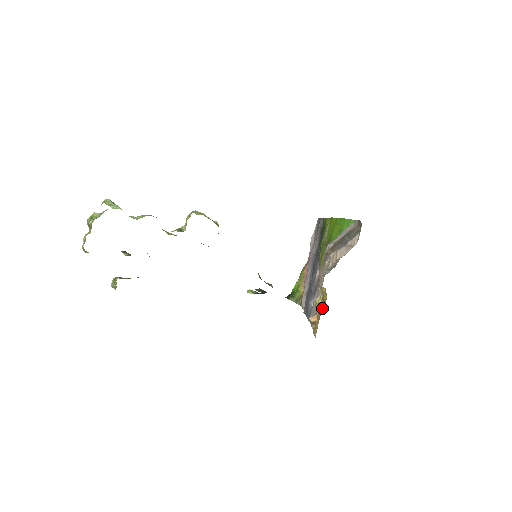
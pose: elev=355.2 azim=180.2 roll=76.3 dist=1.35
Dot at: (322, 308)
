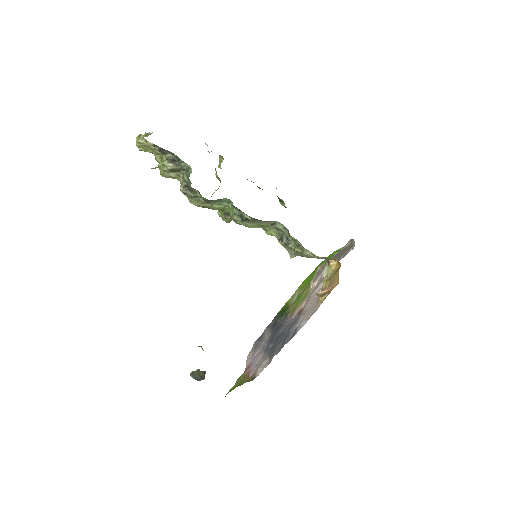
Dot at: occluded
